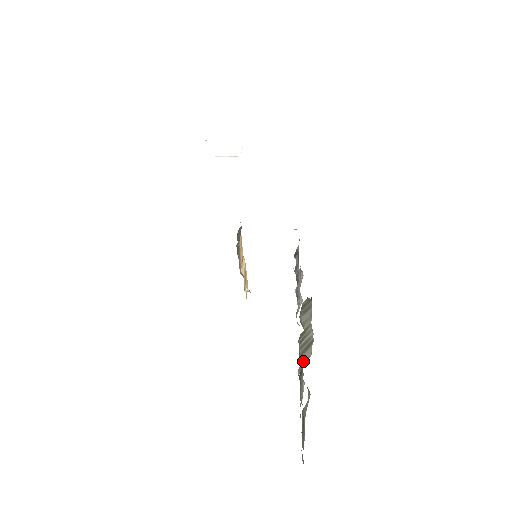
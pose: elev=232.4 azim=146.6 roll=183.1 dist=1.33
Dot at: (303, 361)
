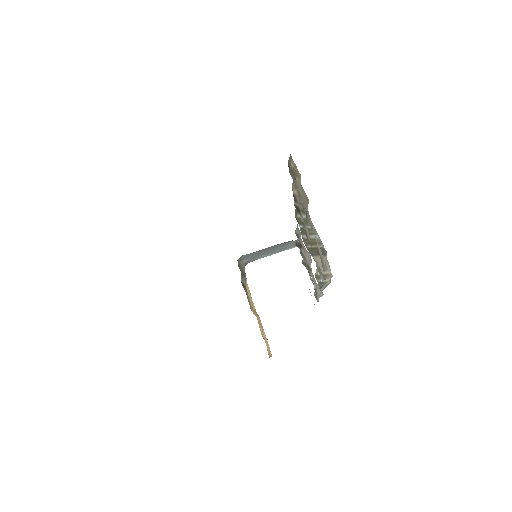
Dot at: (296, 199)
